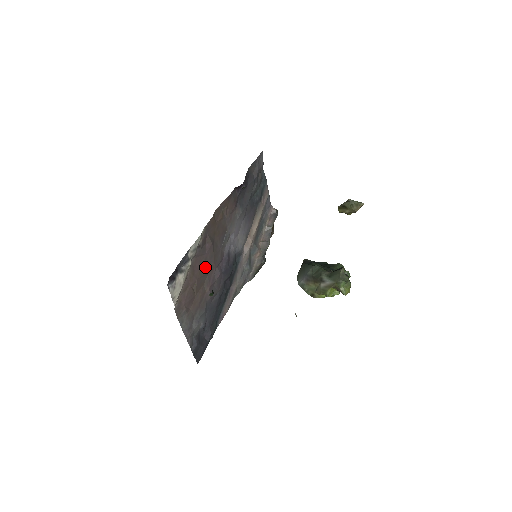
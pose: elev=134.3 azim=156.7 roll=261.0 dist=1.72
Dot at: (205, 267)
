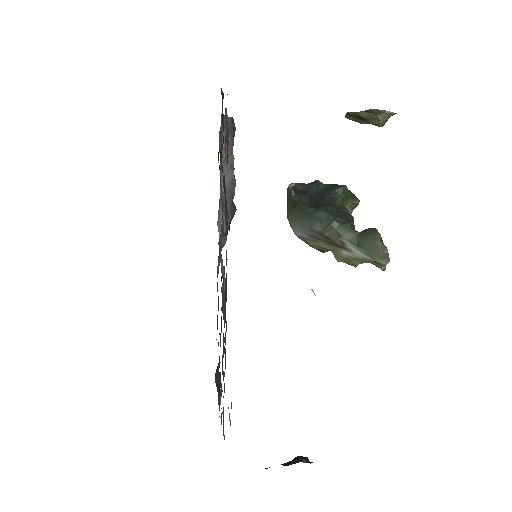
Dot at: occluded
